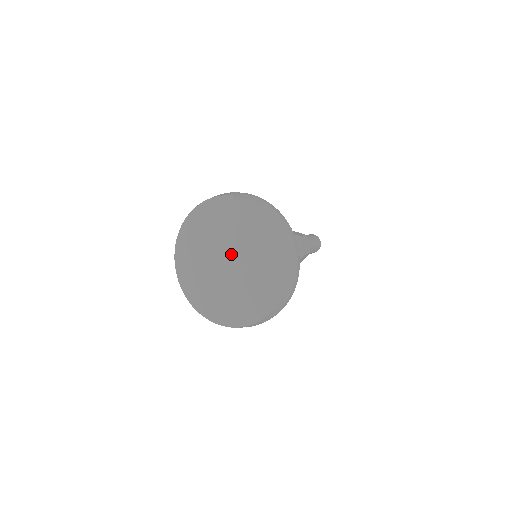
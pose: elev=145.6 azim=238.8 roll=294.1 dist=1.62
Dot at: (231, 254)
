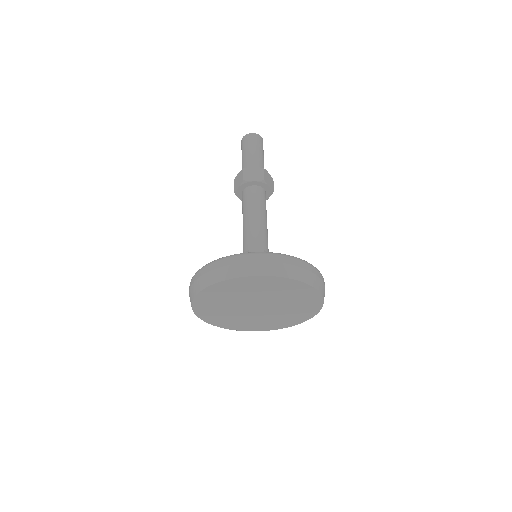
Dot at: (260, 303)
